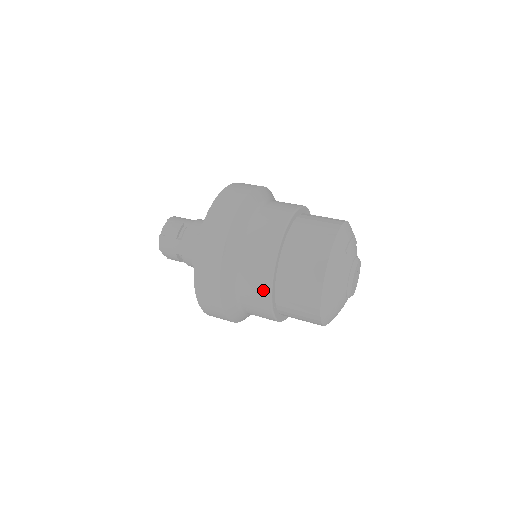
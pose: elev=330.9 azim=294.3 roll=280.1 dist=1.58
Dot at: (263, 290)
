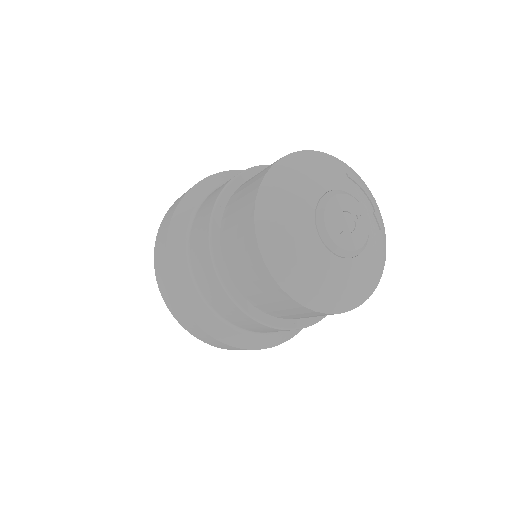
Dot at: occluded
